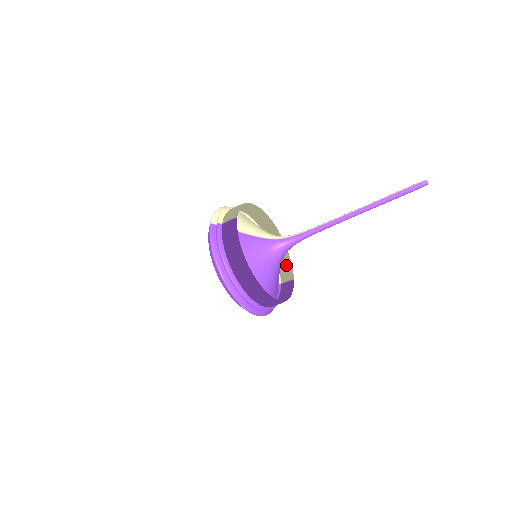
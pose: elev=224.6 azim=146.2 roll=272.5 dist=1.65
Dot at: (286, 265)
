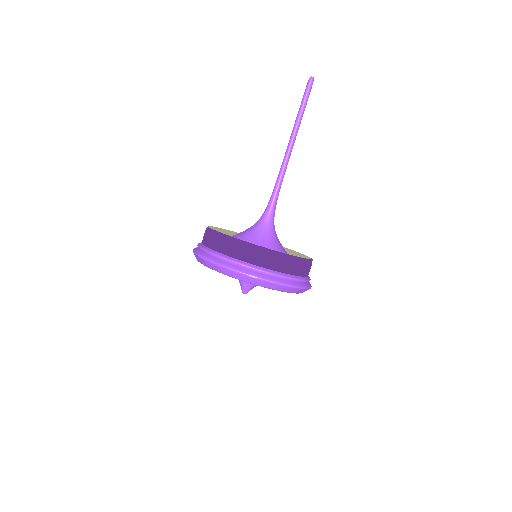
Dot at: occluded
